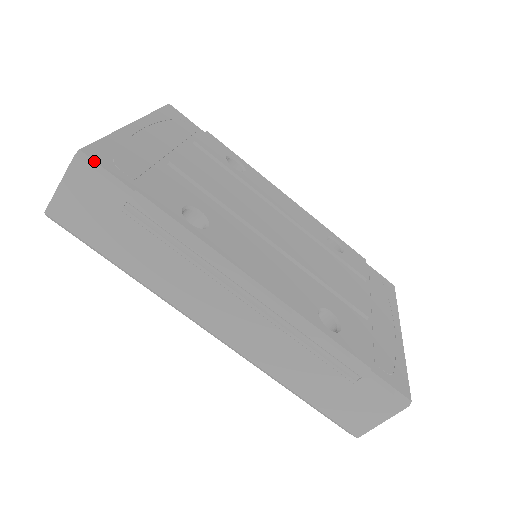
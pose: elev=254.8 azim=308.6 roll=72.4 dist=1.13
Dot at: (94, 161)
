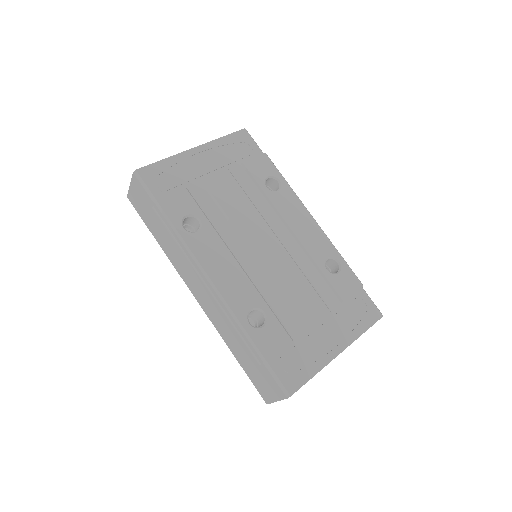
Dot at: (141, 178)
